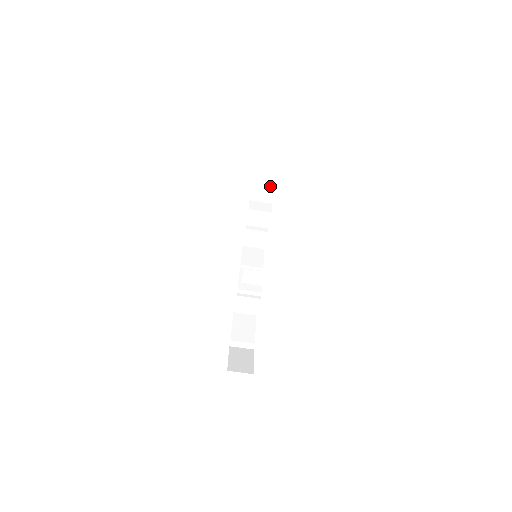
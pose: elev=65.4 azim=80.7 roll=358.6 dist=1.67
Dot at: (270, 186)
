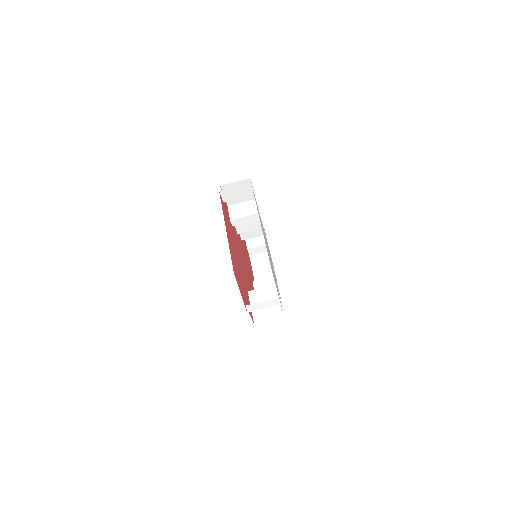
Dot at: occluded
